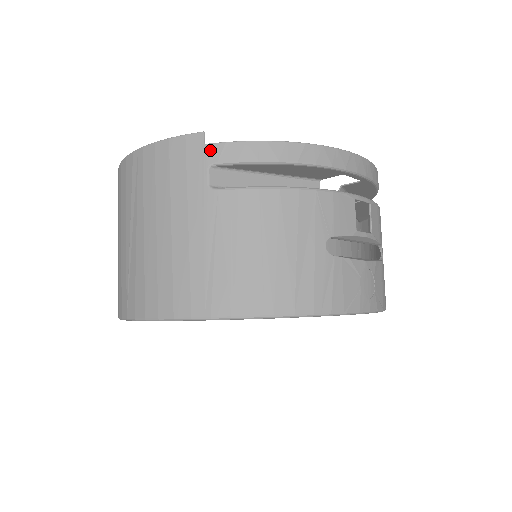
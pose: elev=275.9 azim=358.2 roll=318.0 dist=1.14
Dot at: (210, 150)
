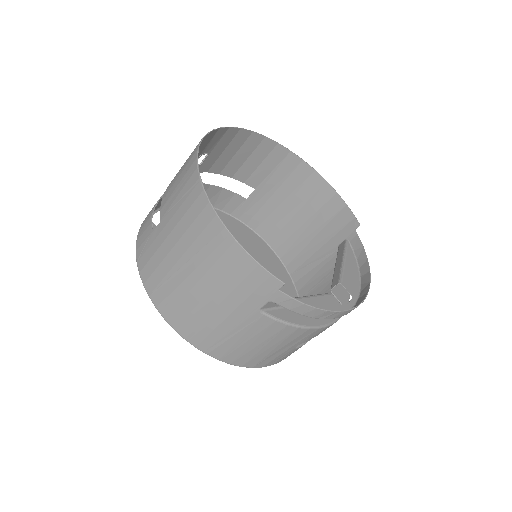
Dot at: (279, 295)
